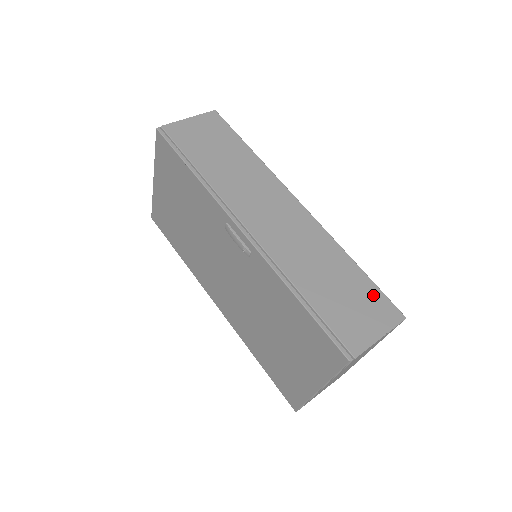
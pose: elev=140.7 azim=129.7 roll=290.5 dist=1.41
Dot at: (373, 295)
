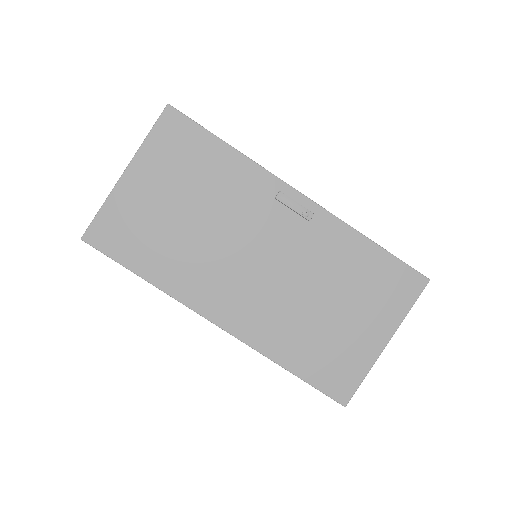
Dot at: occluded
